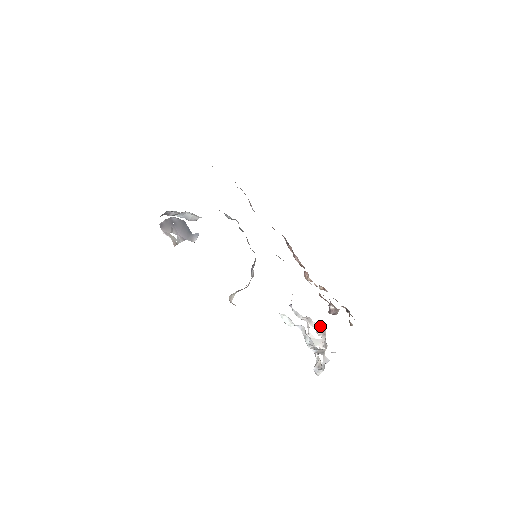
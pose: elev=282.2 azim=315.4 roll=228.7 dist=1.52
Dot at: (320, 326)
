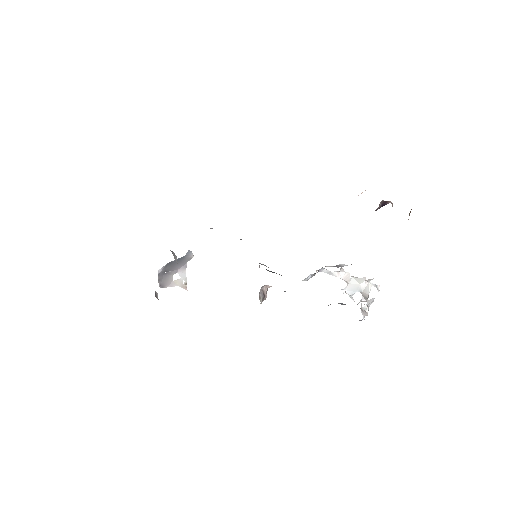
Dot at: occluded
